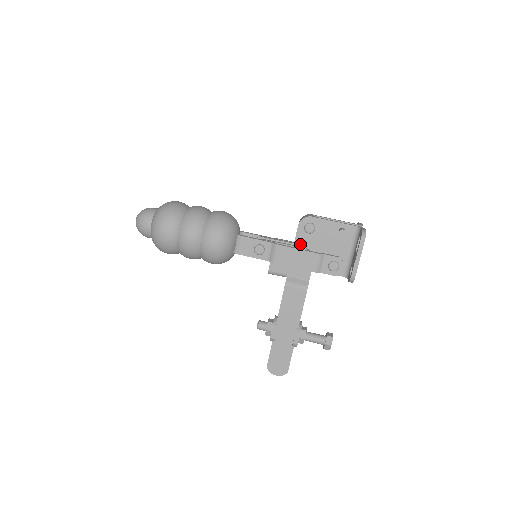
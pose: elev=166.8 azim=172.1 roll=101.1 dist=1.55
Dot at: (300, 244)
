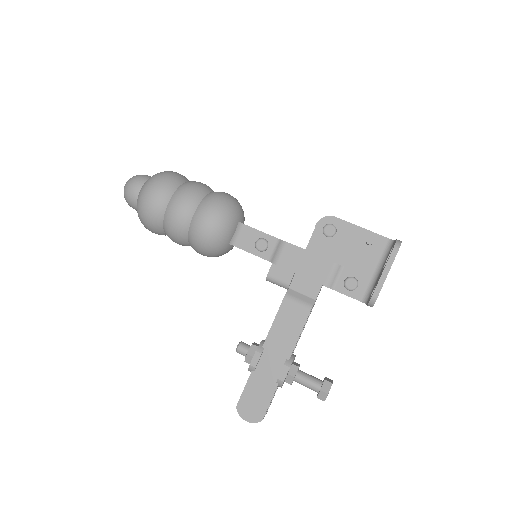
Dot at: (314, 250)
